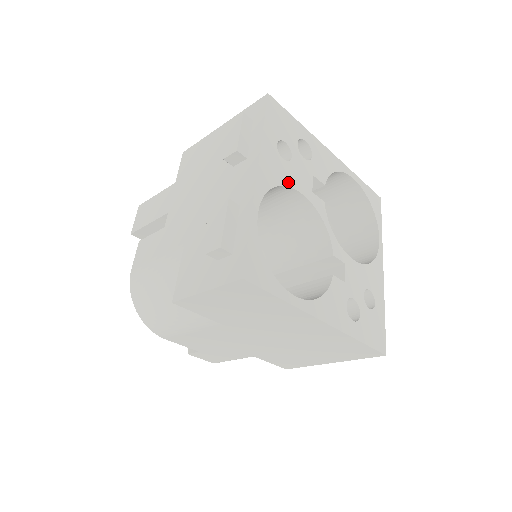
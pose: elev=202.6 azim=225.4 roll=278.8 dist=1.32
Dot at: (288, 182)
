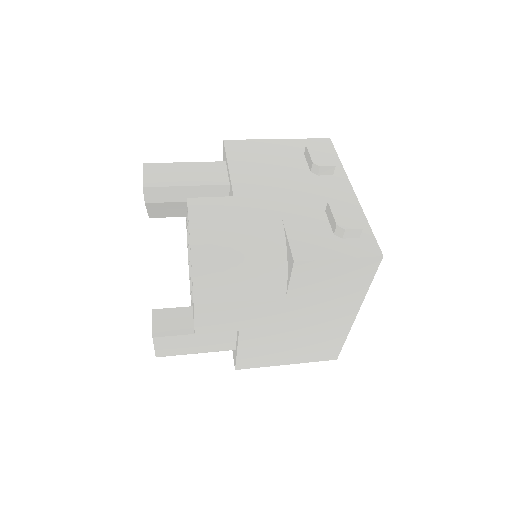
Dot at: occluded
